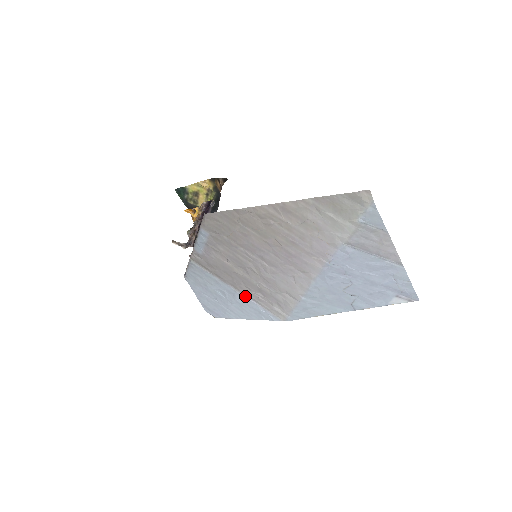
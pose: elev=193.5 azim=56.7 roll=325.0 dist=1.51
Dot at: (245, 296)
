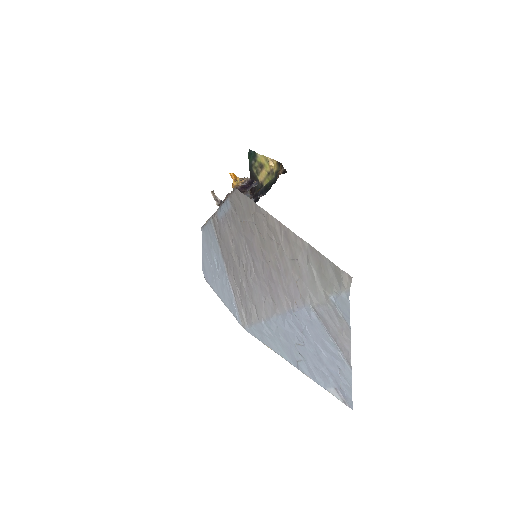
Dot at: (229, 281)
